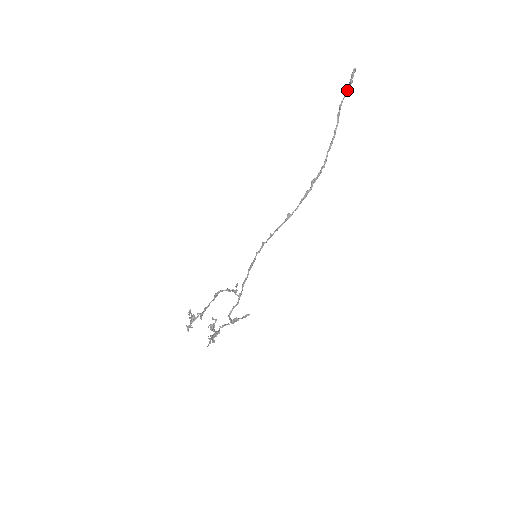
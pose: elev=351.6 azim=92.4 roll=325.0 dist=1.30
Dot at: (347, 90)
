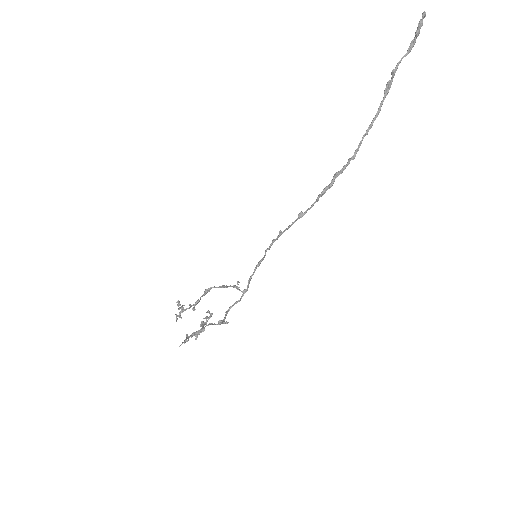
Dot at: (410, 46)
